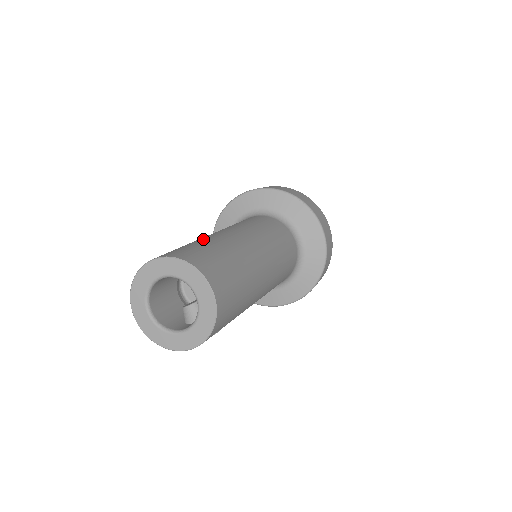
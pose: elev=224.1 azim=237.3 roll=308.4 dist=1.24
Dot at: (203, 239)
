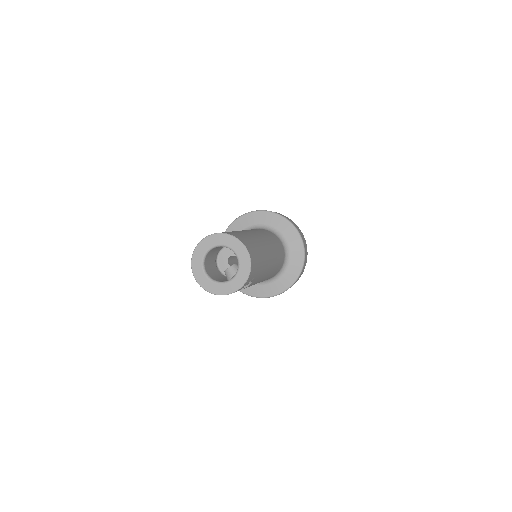
Dot at: occluded
